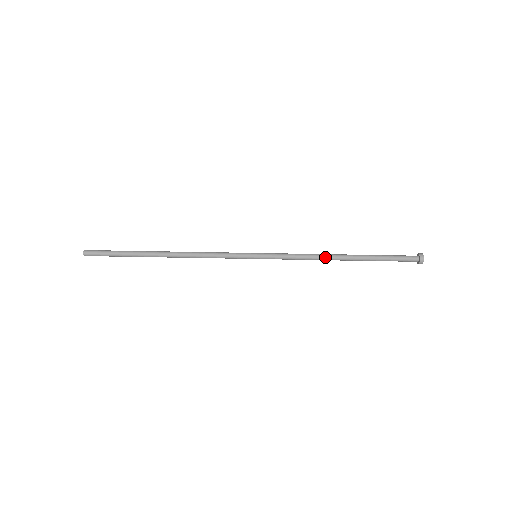
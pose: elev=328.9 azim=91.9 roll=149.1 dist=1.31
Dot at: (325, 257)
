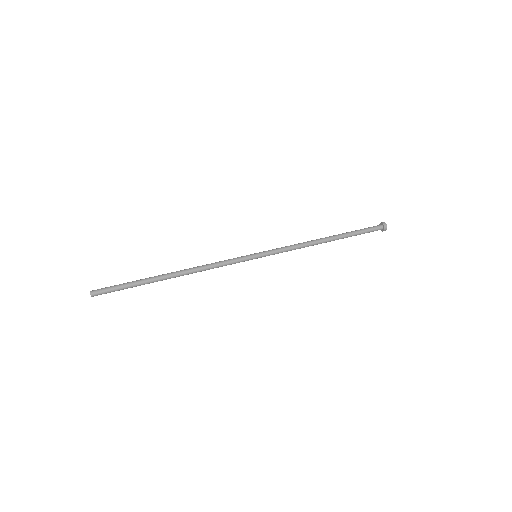
Dot at: (313, 243)
